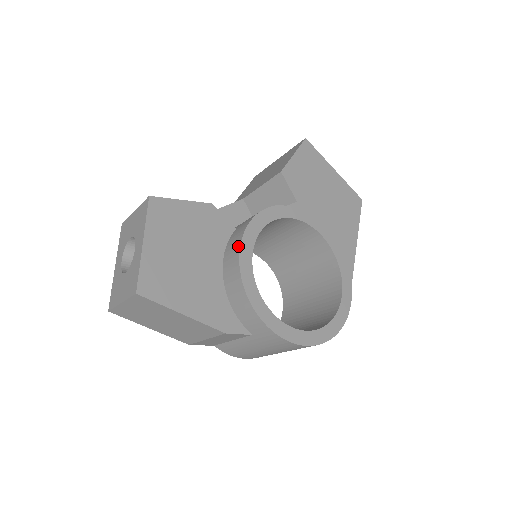
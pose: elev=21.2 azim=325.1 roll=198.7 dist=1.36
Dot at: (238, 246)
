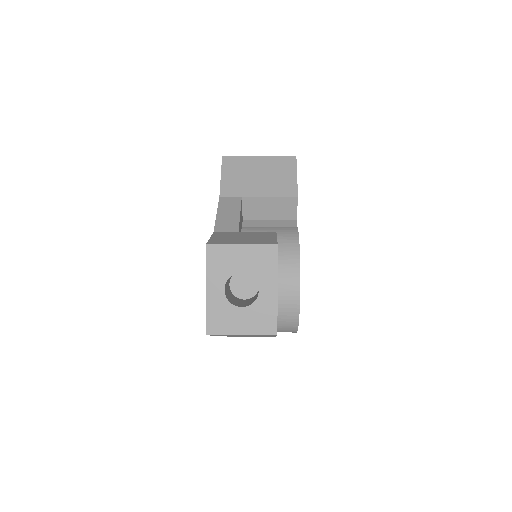
Dot at: (298, 275)
